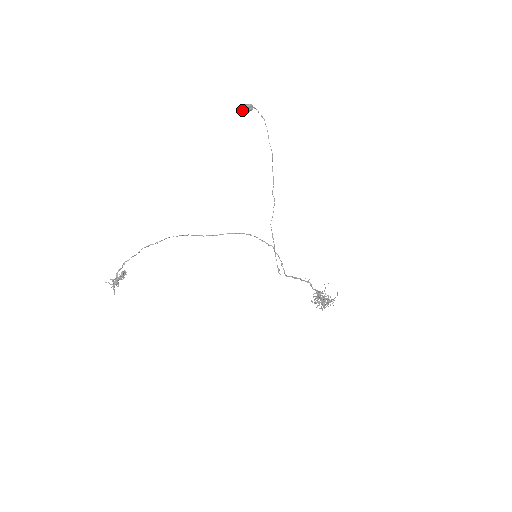
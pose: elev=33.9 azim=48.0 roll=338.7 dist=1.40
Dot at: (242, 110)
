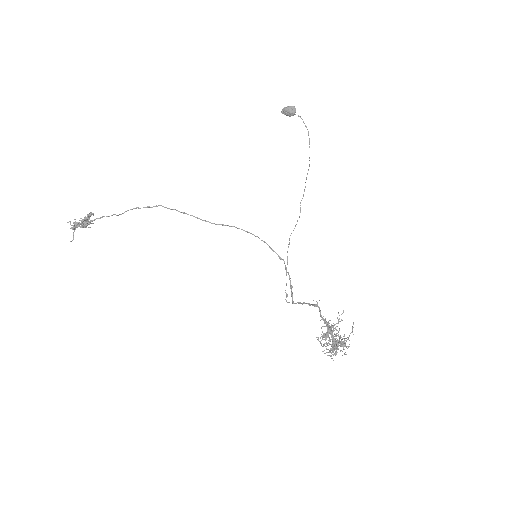
Dot at: (284, 112)
